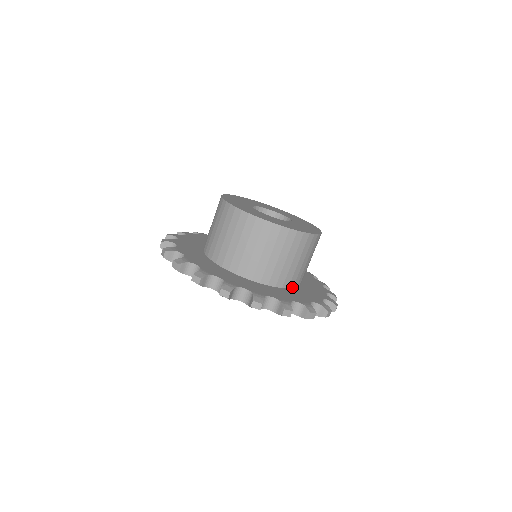
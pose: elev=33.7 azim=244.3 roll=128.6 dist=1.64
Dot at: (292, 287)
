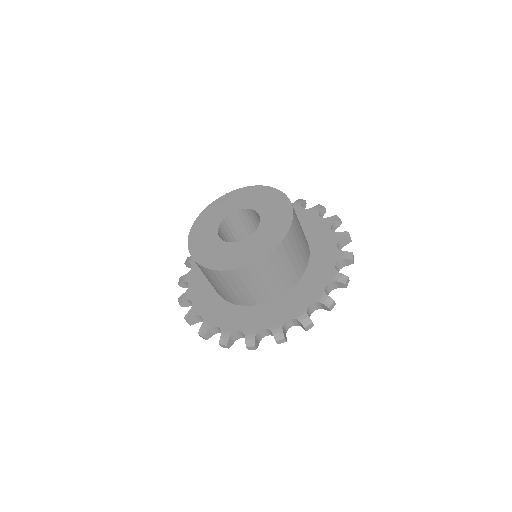
Dot at: (279, 296)
